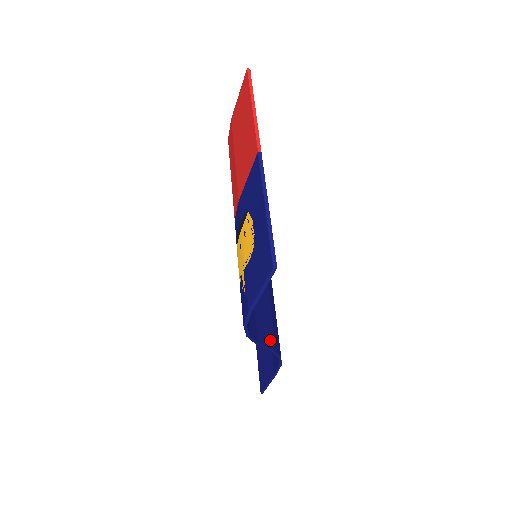
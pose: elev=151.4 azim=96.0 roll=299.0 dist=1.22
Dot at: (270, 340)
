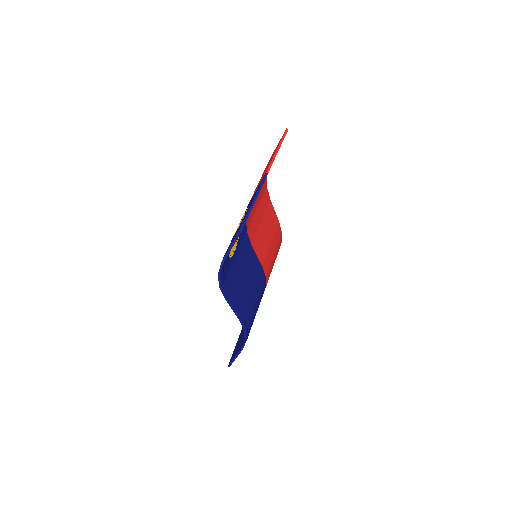
Dot at: (240, 310)
